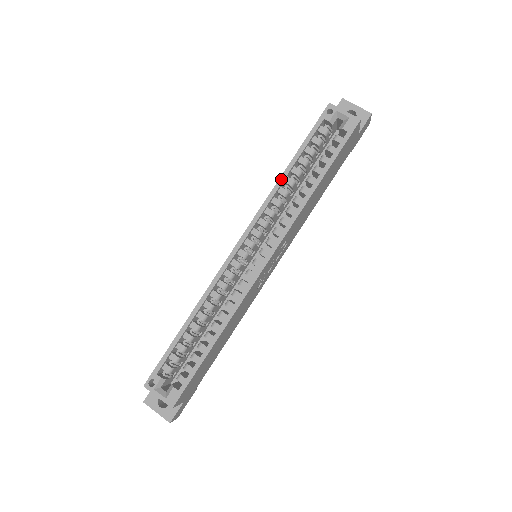
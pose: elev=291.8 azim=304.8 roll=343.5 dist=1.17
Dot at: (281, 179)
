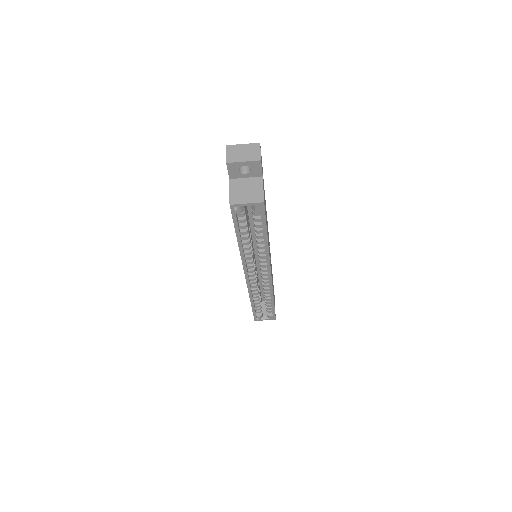
Dot at: (240, 249)
